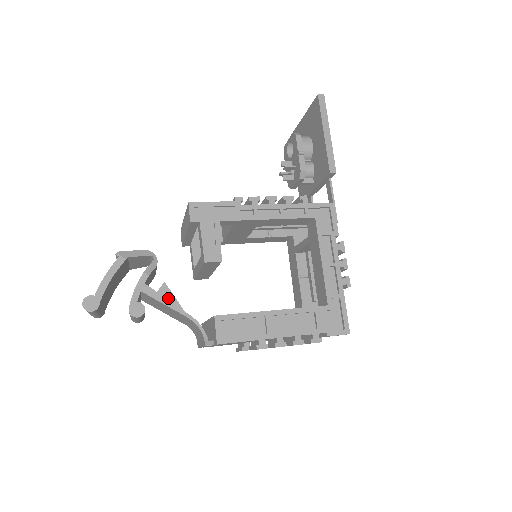
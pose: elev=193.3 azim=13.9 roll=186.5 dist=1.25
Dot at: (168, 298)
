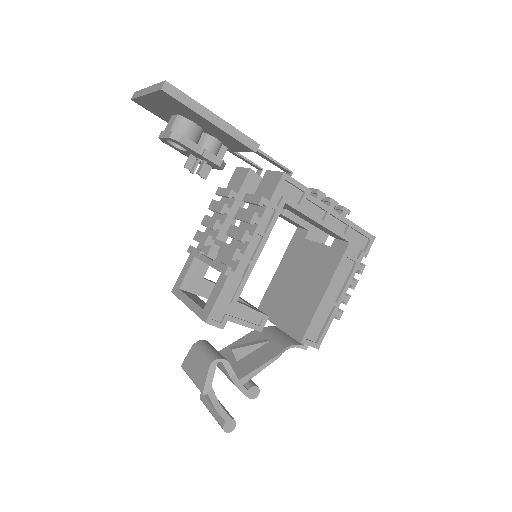
Dot at: (245, 352)
